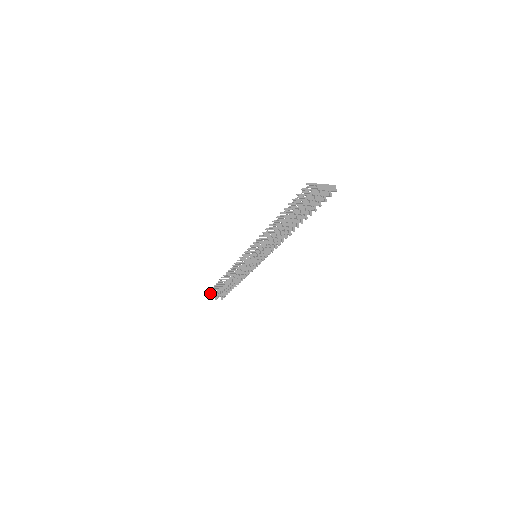
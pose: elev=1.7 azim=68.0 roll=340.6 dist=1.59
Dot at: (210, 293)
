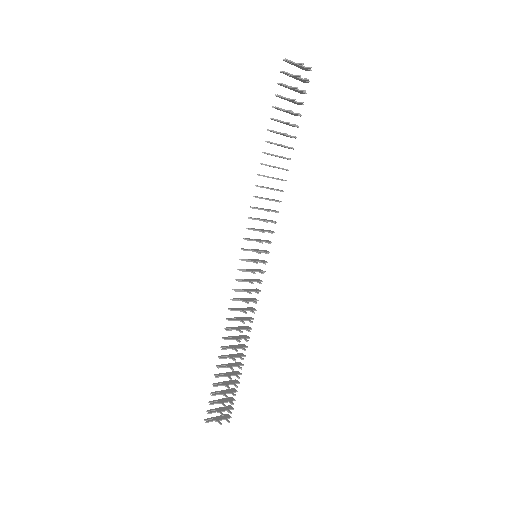
Dot at: (209, 412)
